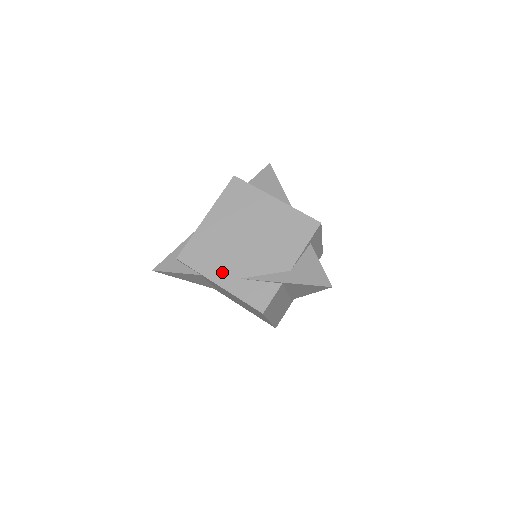
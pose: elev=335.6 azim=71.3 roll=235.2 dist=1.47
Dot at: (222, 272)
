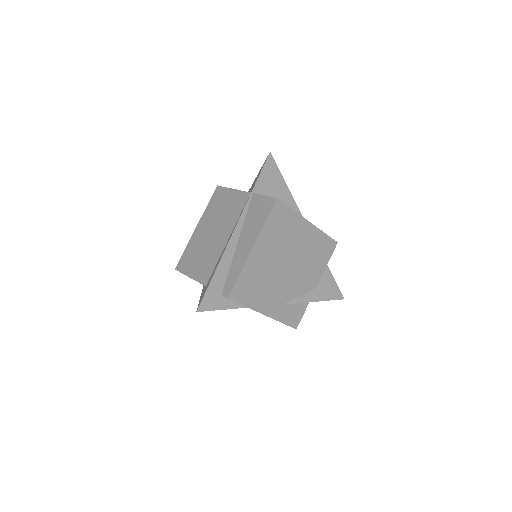
Dot at: (268, 302)
